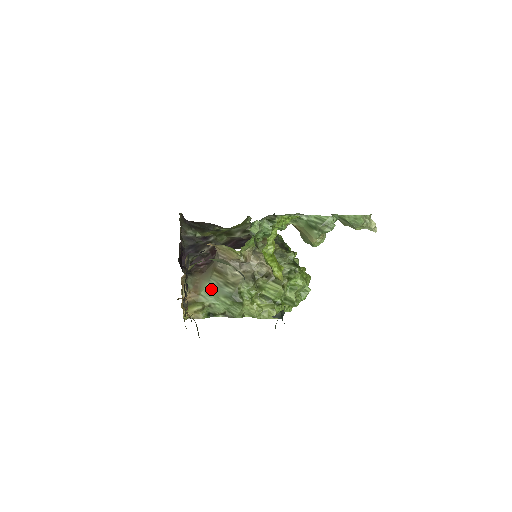
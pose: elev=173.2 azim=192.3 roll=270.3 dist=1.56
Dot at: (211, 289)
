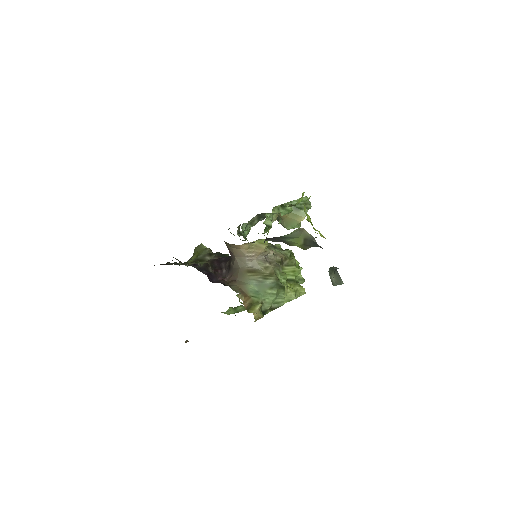
Dot at: (255, 288)
